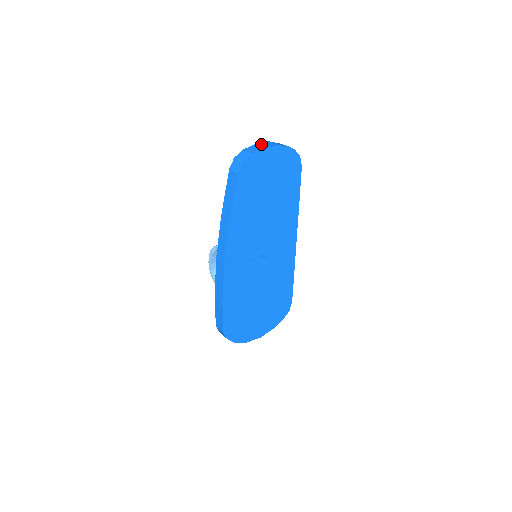
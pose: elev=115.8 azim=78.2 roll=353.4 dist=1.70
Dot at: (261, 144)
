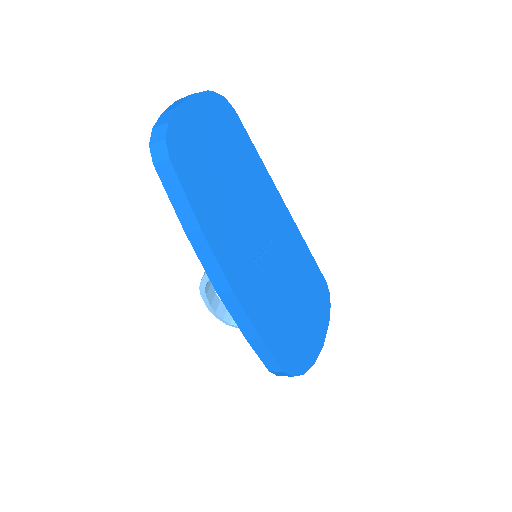
Dot at: (169, 108)
